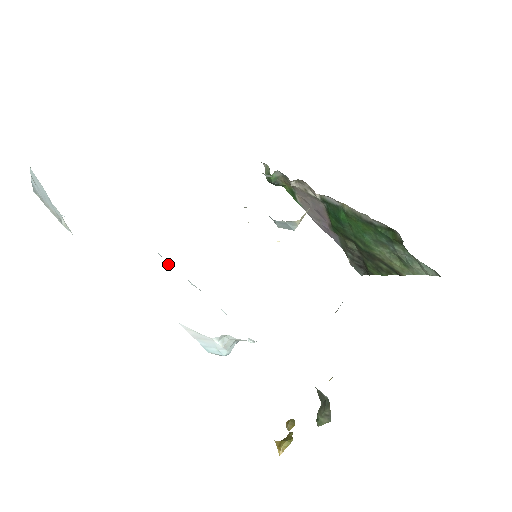
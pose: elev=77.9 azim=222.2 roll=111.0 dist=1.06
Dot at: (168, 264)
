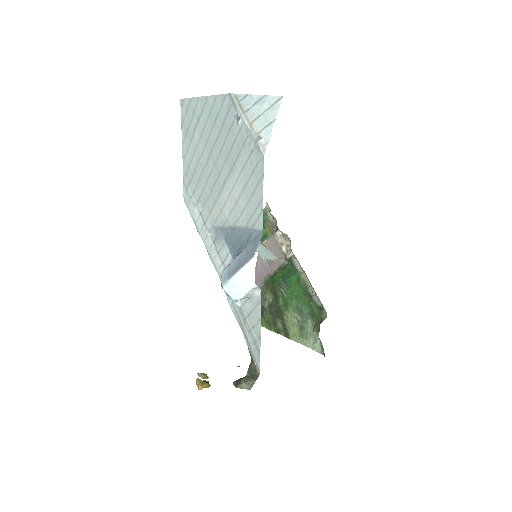
Dot at: (201, 206)
